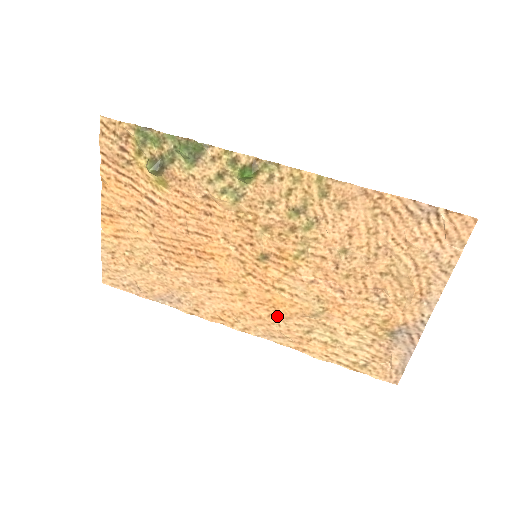
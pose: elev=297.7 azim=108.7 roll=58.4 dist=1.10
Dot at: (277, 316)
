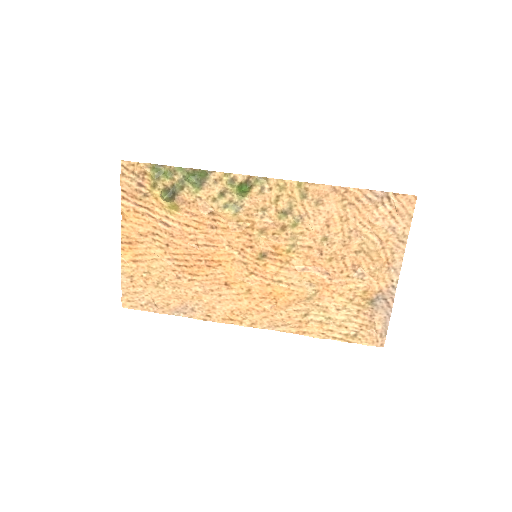
Dot at: (278, 306)
